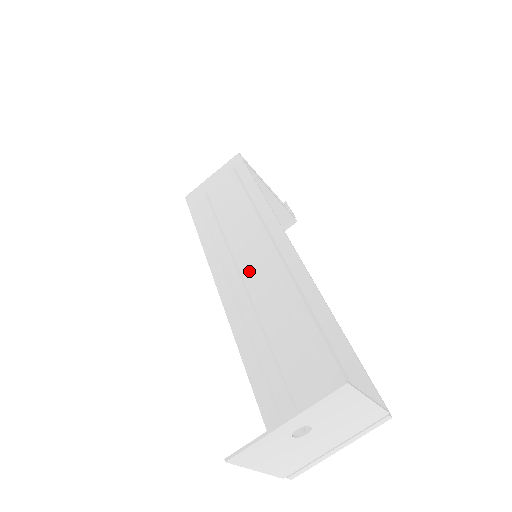
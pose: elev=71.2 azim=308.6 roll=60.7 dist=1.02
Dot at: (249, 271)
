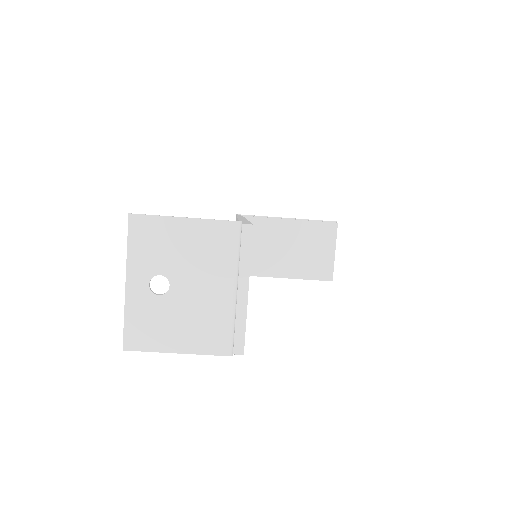
Dot at: occluded
